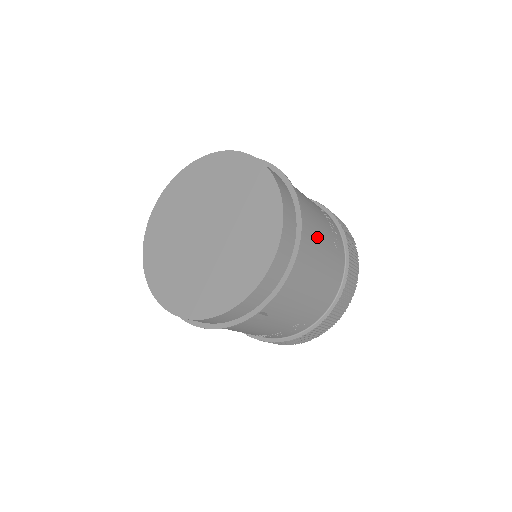
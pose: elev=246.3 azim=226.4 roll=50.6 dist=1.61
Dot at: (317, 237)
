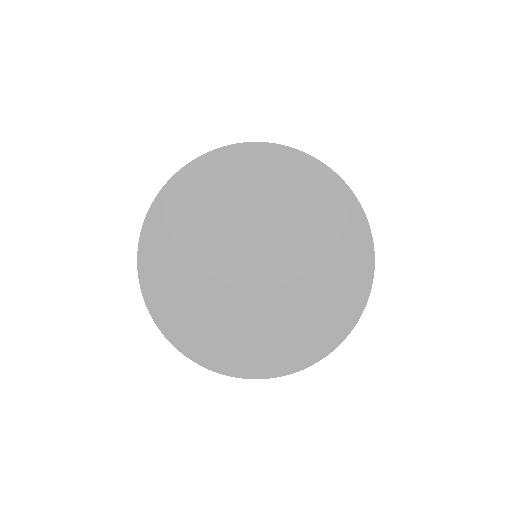
Dot at: occluded
